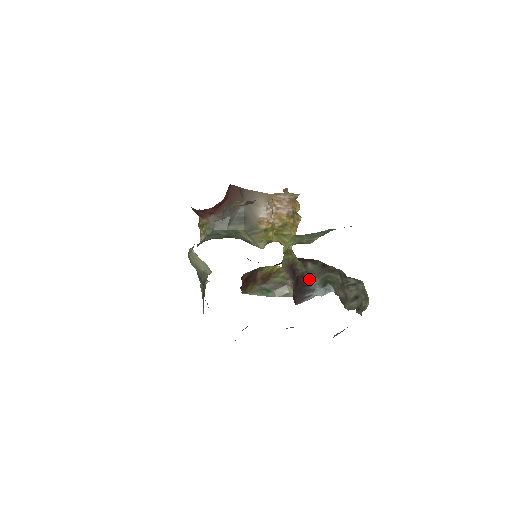
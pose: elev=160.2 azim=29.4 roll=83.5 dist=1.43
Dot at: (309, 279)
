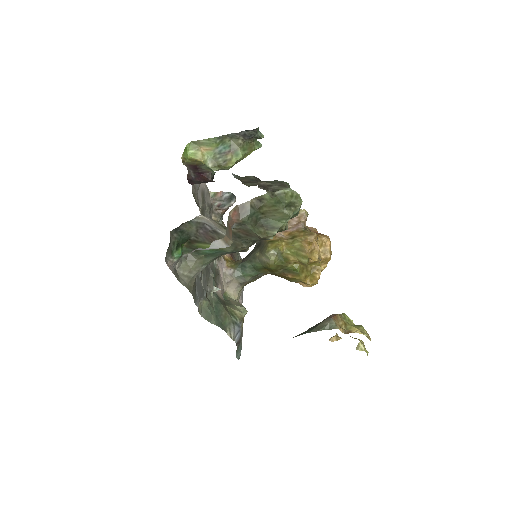
Dot at: occluded
